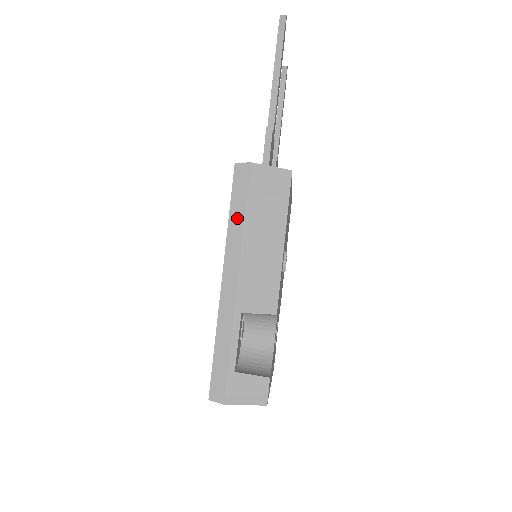
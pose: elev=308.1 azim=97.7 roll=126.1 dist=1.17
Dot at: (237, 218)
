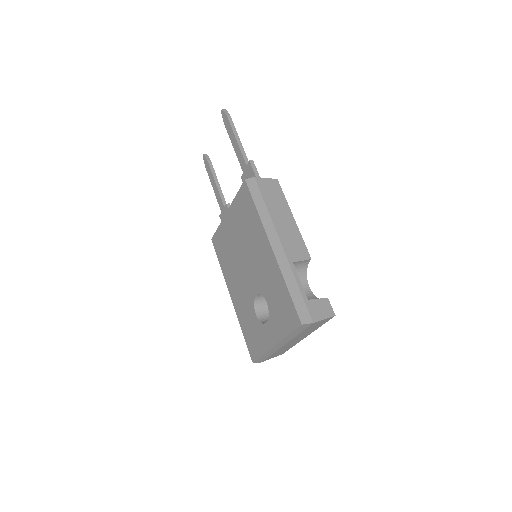
Dot at: (262, 208)
